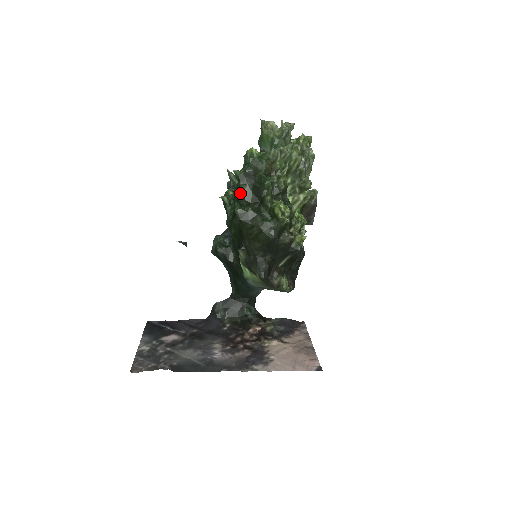
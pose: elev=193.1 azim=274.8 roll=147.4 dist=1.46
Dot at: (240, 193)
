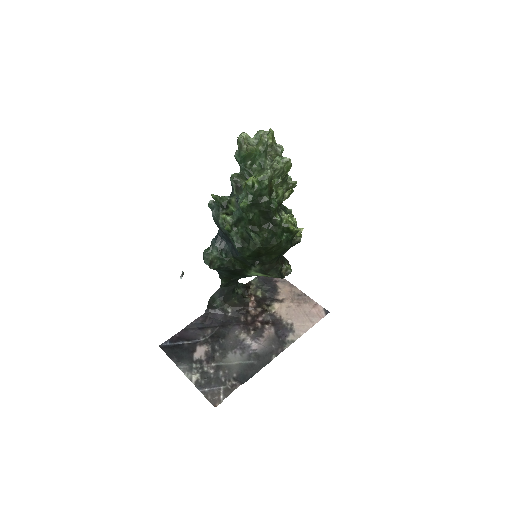
Dot at: (250, 222)
